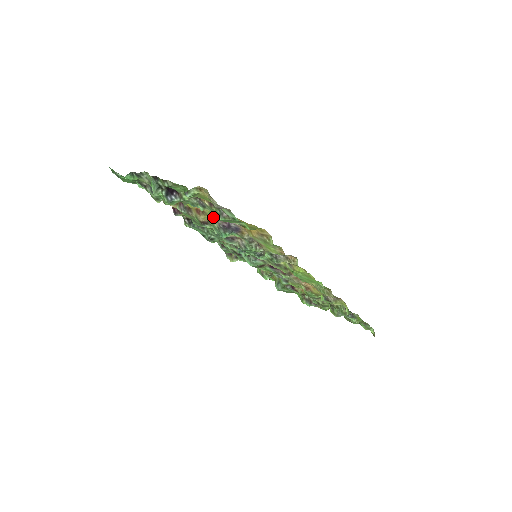
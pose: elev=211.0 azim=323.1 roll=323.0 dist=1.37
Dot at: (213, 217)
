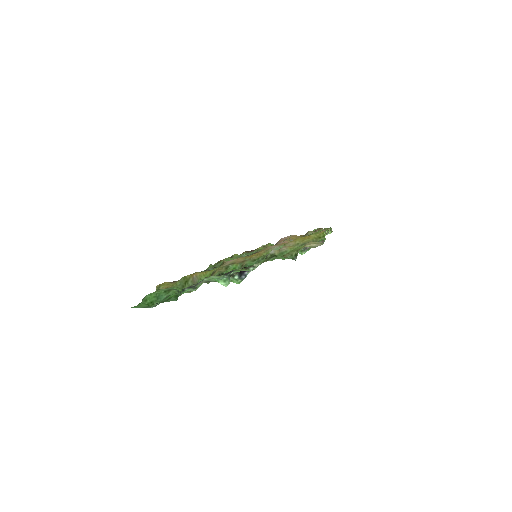
Dot at: occluded
